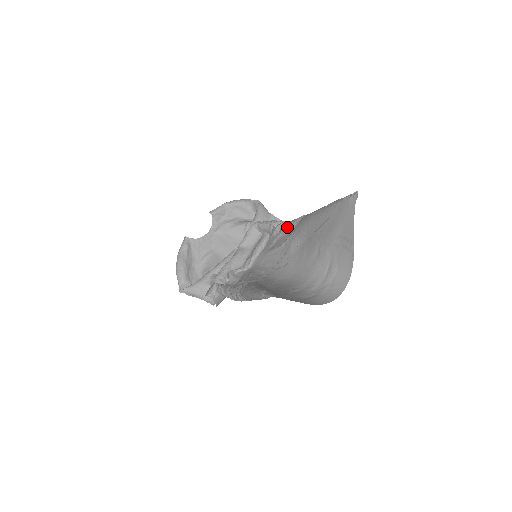
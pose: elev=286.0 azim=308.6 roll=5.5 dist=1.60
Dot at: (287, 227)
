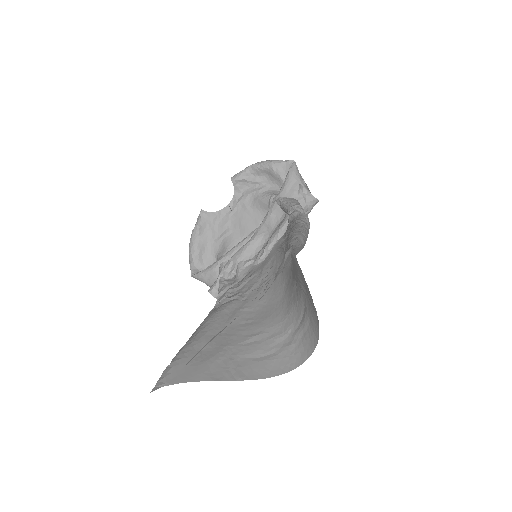
Dot at: (289, 226)
